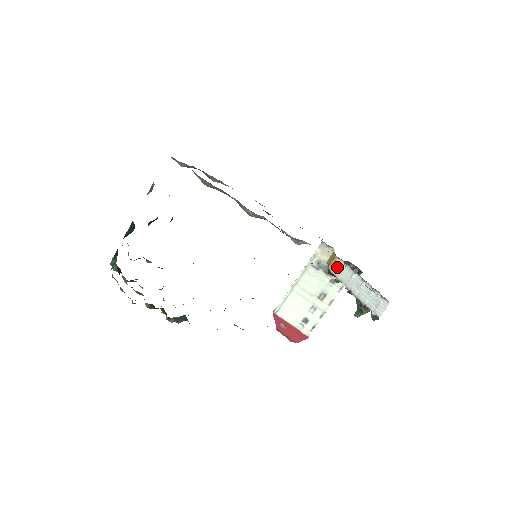
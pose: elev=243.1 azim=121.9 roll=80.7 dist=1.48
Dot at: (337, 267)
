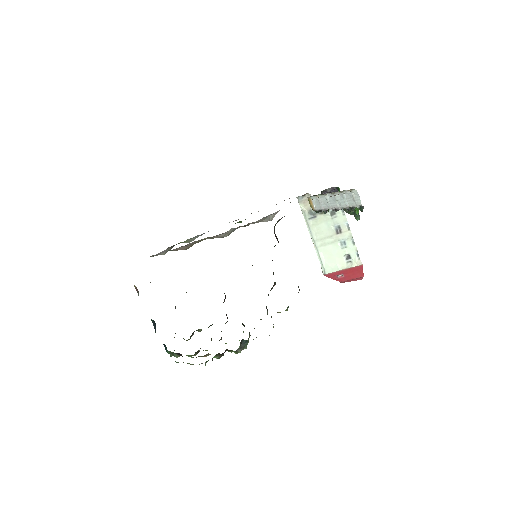
Dot at: (316, 203)
